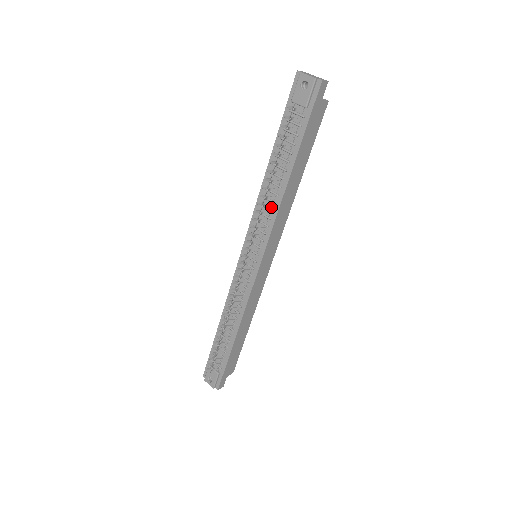
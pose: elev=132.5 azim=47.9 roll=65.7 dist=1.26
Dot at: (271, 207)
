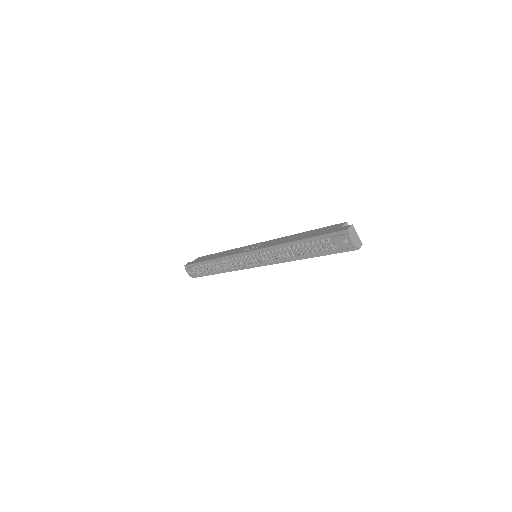
Dot at: occluded
